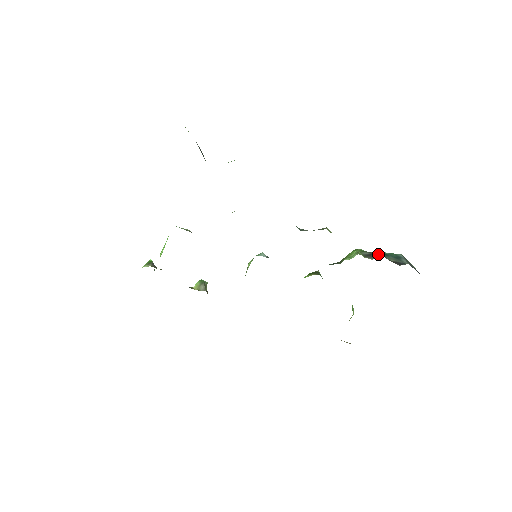
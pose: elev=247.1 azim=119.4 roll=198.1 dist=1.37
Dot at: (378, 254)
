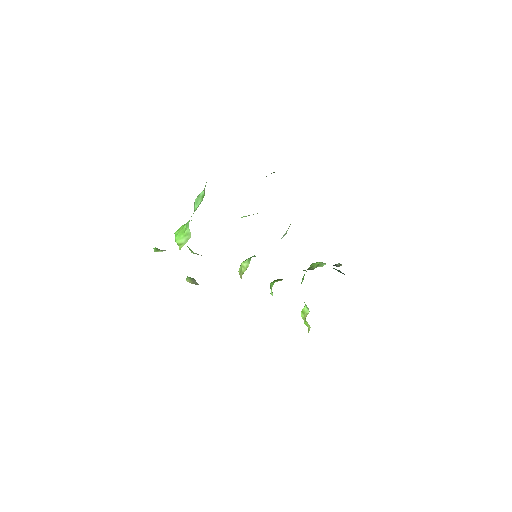
Dot at: (338, 265)
